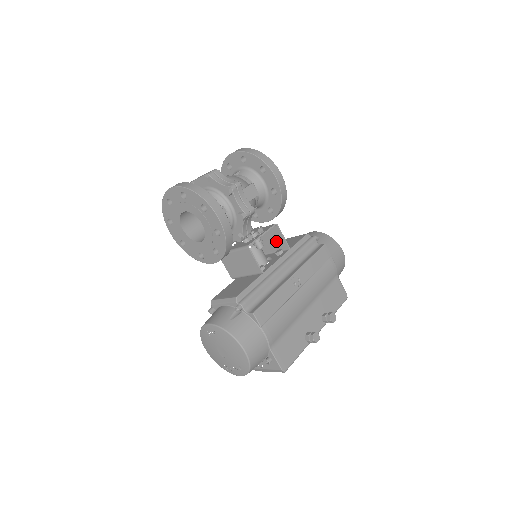
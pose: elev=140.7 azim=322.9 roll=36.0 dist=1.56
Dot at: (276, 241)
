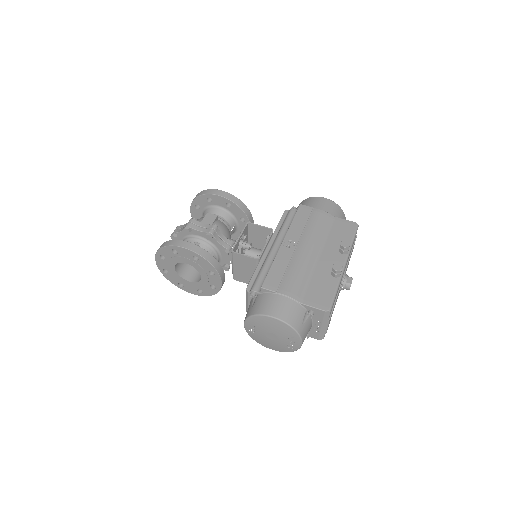
Dot at: (262, 234)
